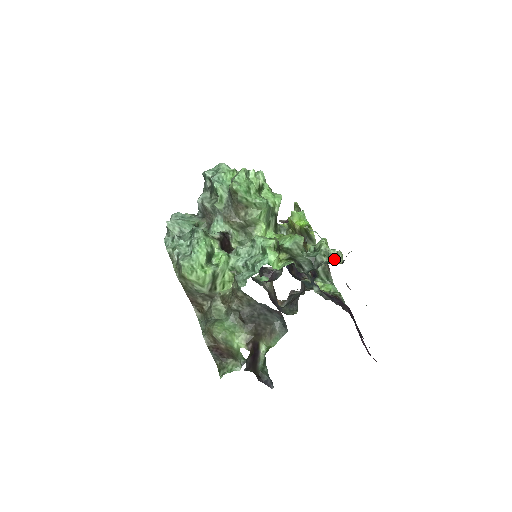
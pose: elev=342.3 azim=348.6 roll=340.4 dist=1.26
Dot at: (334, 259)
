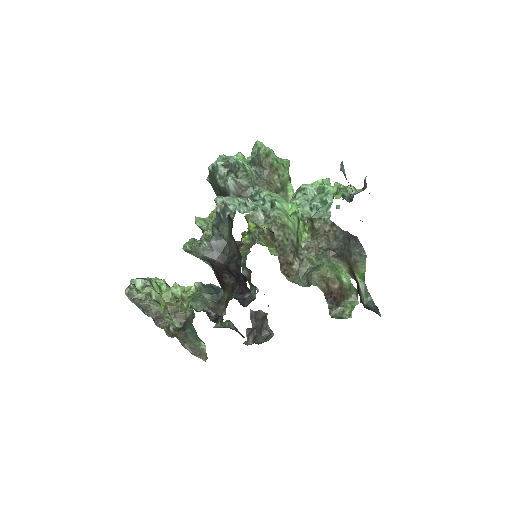
Dot at: (355, 191)
